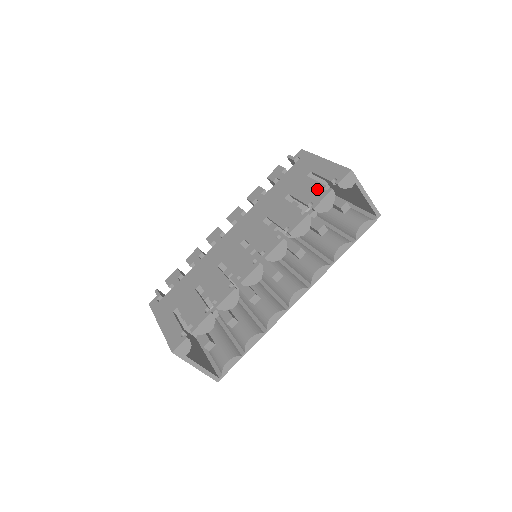
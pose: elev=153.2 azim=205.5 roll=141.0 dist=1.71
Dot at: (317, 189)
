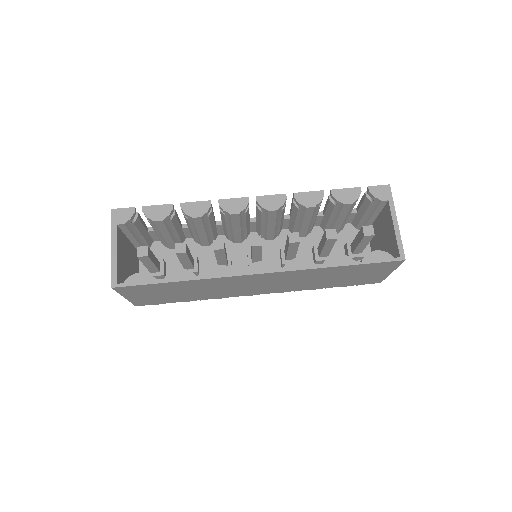
Dot at: occluded
